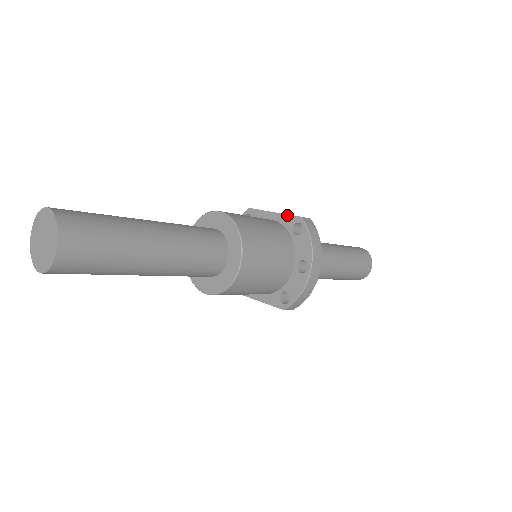
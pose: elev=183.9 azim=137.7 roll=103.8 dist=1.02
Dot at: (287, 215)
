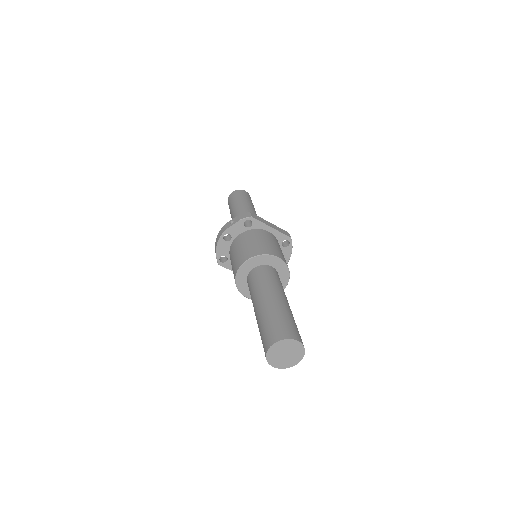
Dot at: (282, 233)
